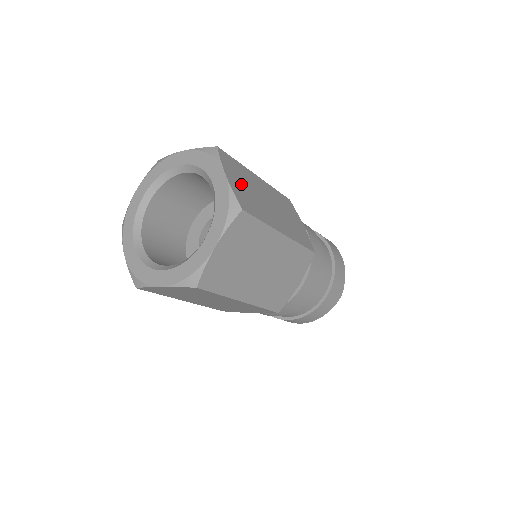
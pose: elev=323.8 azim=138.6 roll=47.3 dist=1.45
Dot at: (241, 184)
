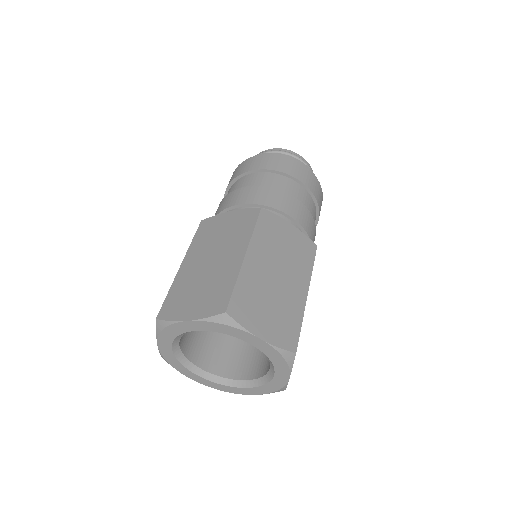
Dot at: (266, 316)
